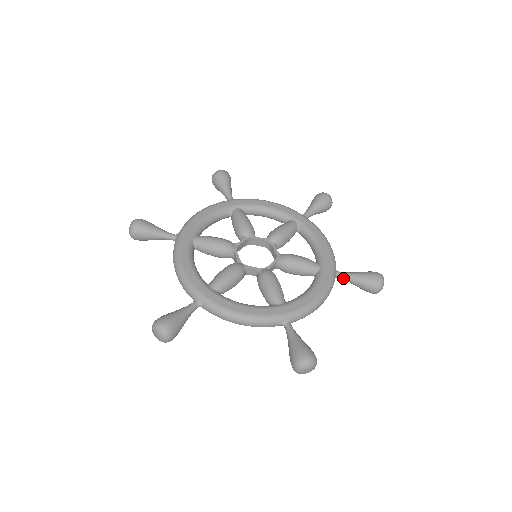
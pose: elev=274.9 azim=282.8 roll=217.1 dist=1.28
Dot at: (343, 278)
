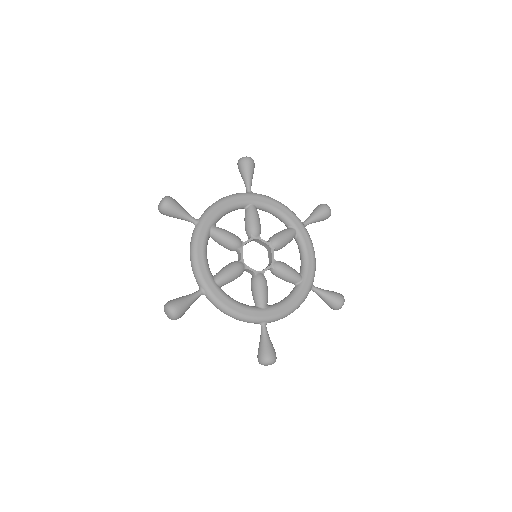
Dot at: (315, 292)
